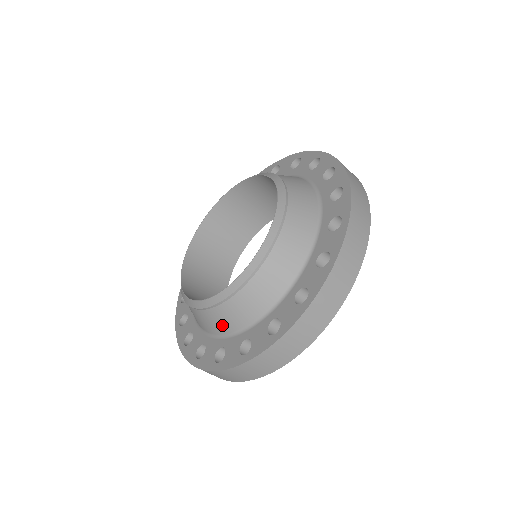
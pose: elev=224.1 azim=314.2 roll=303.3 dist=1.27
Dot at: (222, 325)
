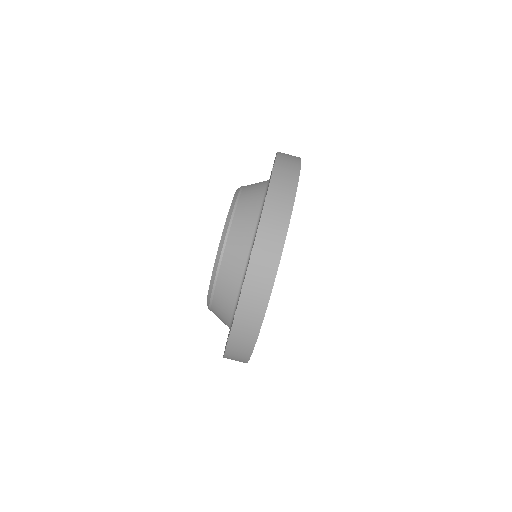
Dot at: (242, 246)
